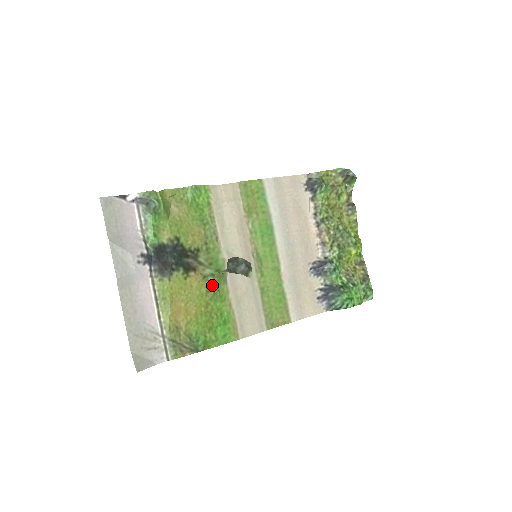
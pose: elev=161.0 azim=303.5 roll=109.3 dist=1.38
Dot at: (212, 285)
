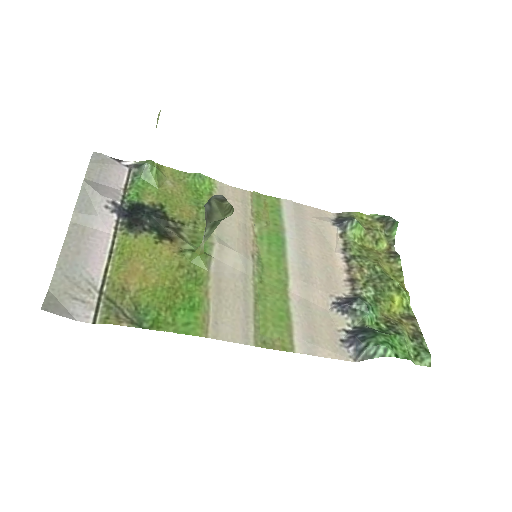
Dot at: (188, 262)
